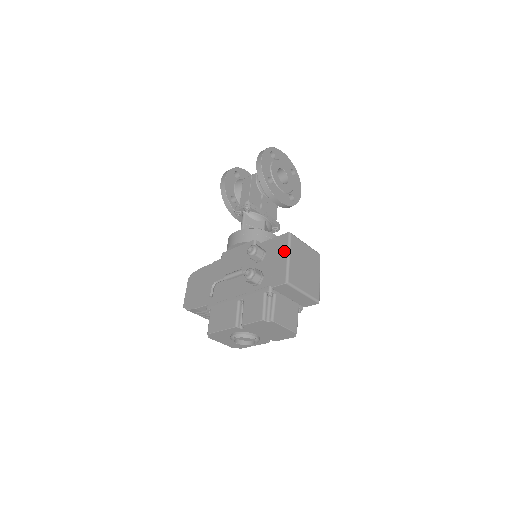
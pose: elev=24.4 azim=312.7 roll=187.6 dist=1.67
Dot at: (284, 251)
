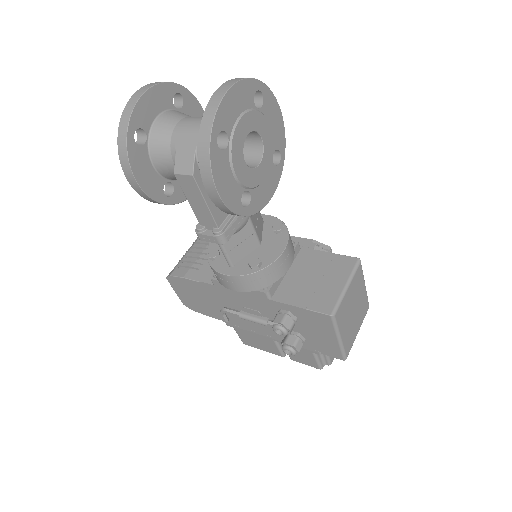
Dot at: (330, 333)
